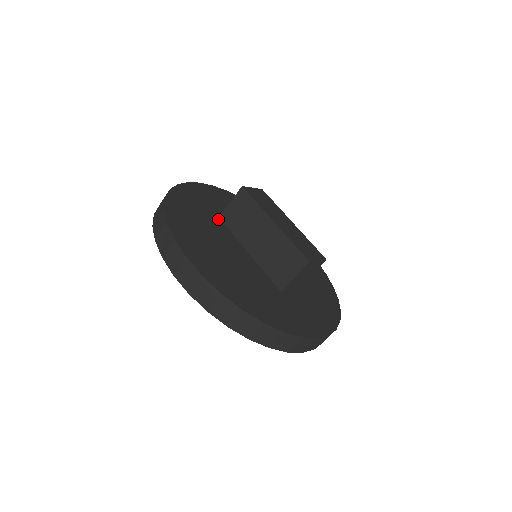
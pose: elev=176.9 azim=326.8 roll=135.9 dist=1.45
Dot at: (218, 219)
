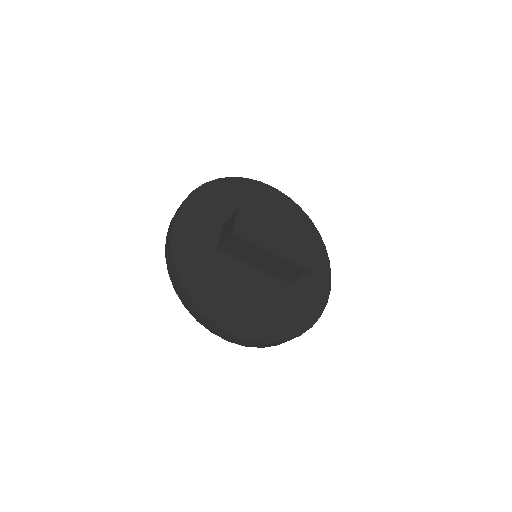
Dot at: (217, 253)
